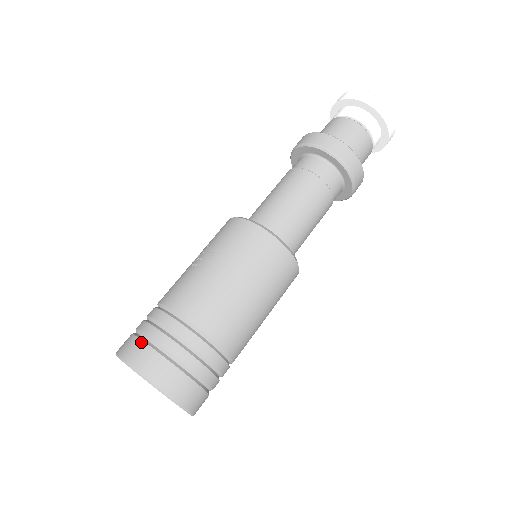
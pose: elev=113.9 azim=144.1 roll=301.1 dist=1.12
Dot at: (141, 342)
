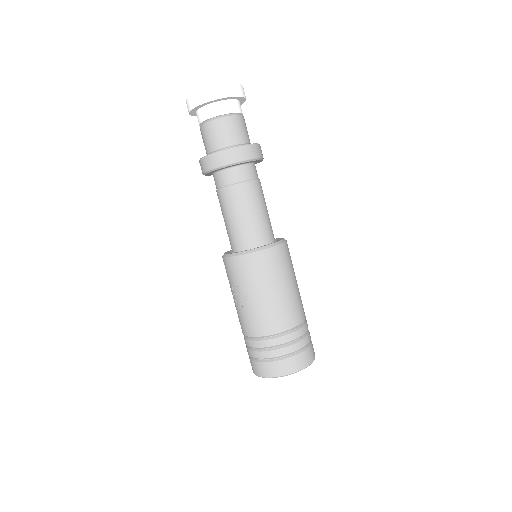
Dot at: (264, 364)
